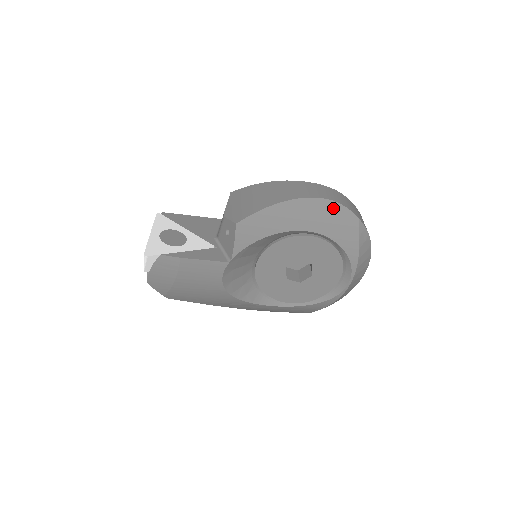
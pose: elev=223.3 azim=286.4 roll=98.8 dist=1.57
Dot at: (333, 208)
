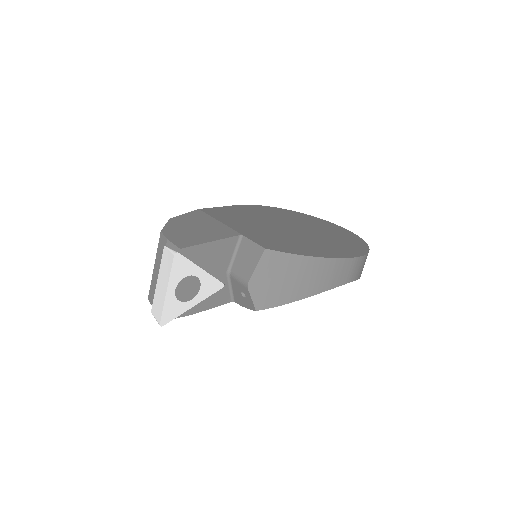
Dot at: occluded
